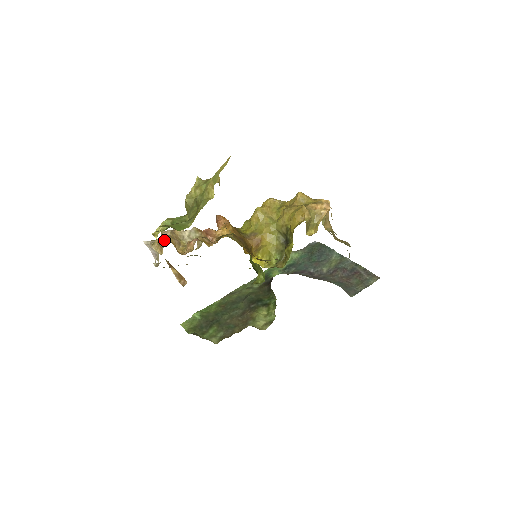
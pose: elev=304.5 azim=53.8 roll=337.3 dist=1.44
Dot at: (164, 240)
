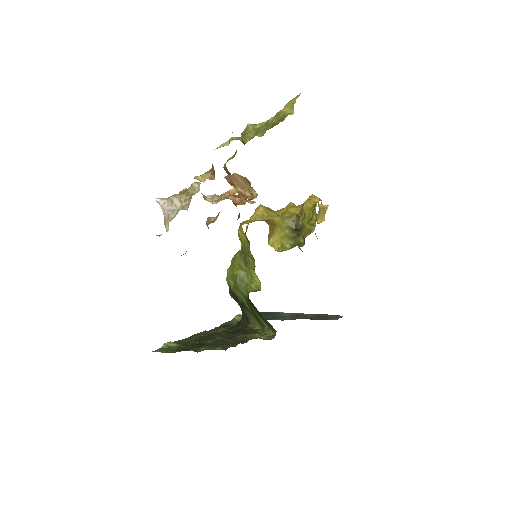
Dot at: (196, 187)
